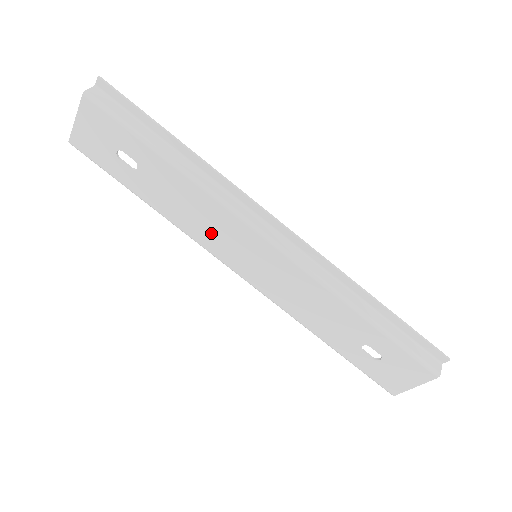
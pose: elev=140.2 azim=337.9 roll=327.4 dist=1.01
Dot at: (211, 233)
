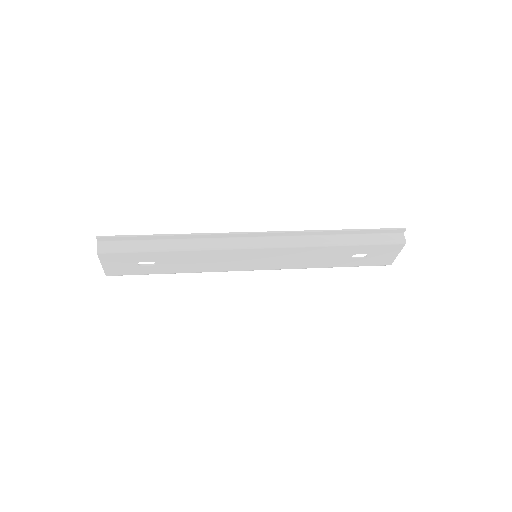
Dot at: (222, 264)
